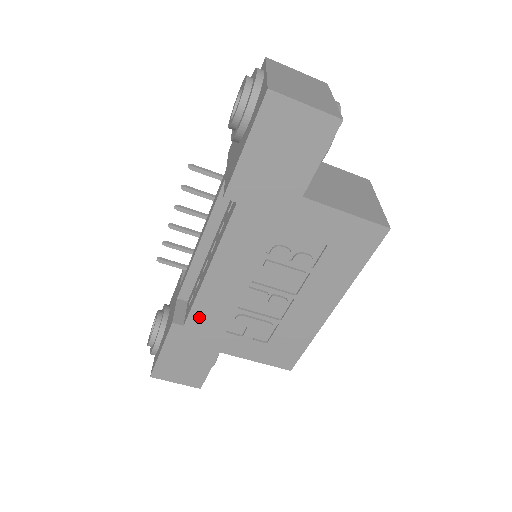
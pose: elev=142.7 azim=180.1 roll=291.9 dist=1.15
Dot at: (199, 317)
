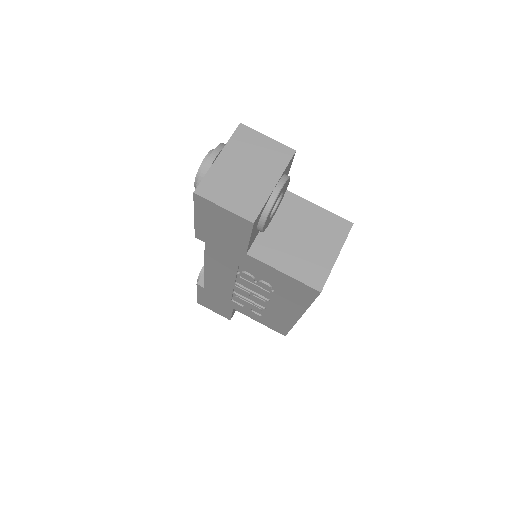
Dot at: (211, 287)
